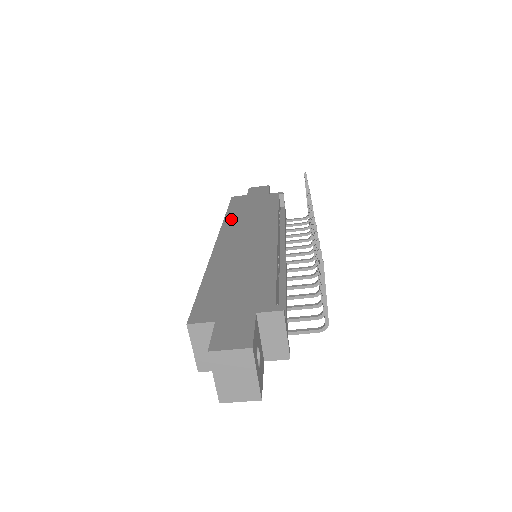
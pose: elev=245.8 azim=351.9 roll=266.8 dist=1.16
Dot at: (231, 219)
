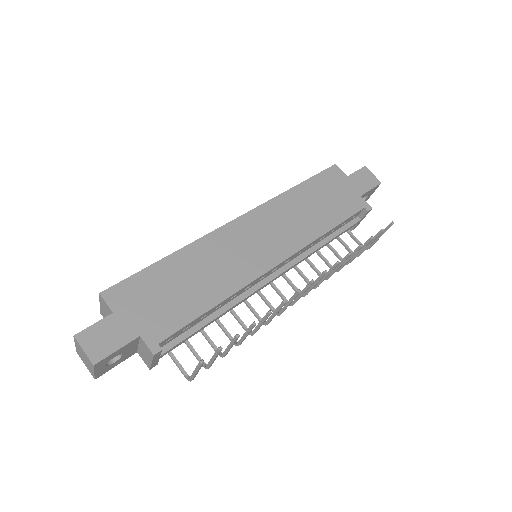
Dot at: (286, 199)
